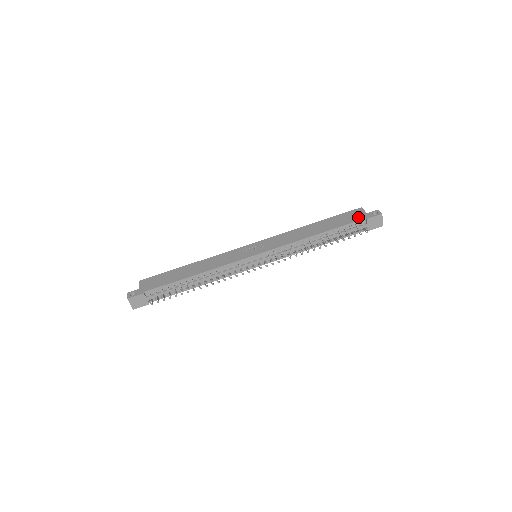
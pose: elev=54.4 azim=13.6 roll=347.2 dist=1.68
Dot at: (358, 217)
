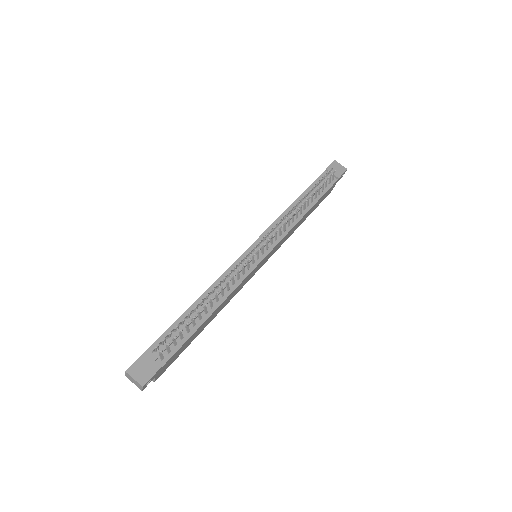
Dot at: occluded
